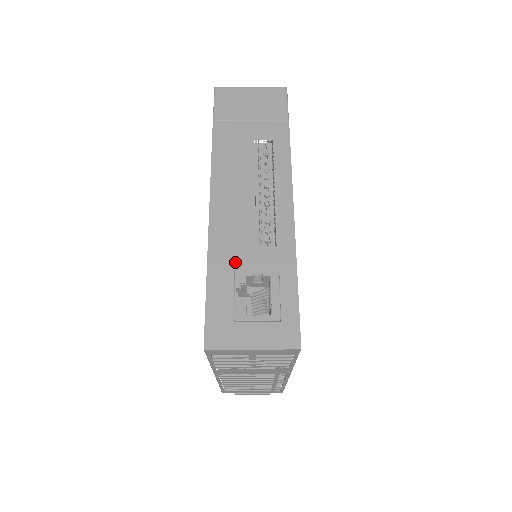
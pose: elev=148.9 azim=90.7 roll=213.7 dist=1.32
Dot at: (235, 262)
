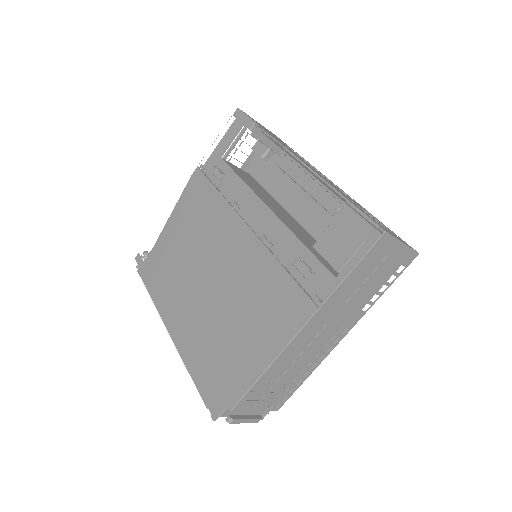
Dot at: (346, 196)
